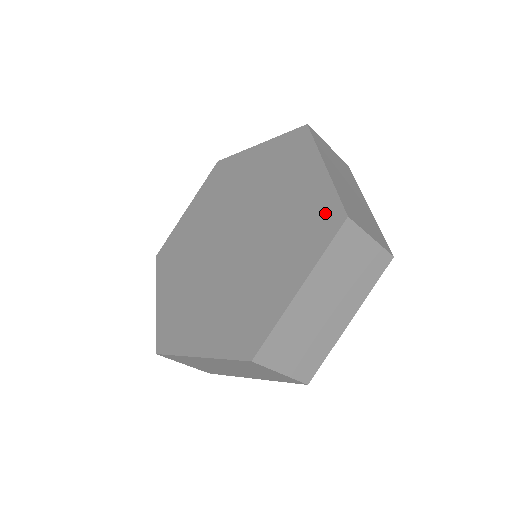
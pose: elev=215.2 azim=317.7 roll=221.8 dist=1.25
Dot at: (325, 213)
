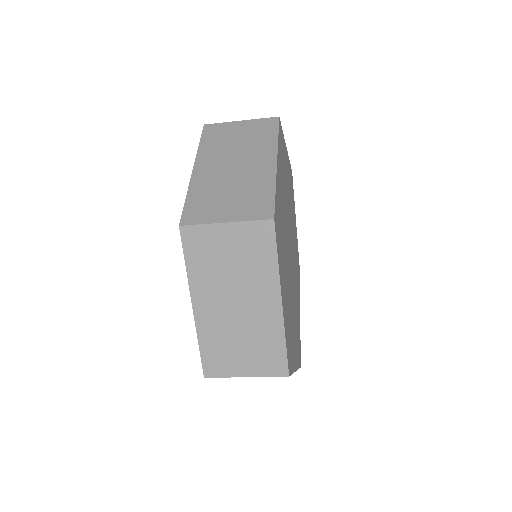
Dot at: occluded
